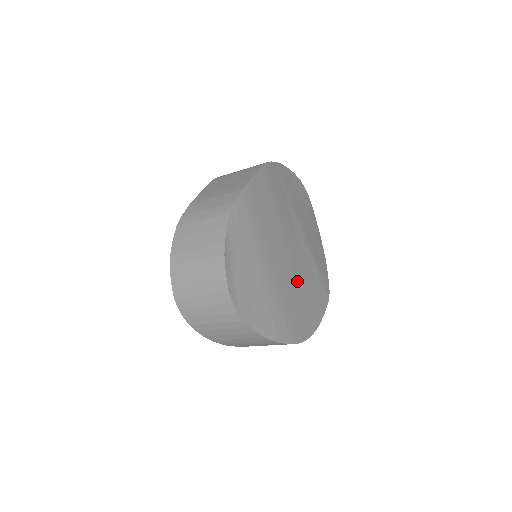
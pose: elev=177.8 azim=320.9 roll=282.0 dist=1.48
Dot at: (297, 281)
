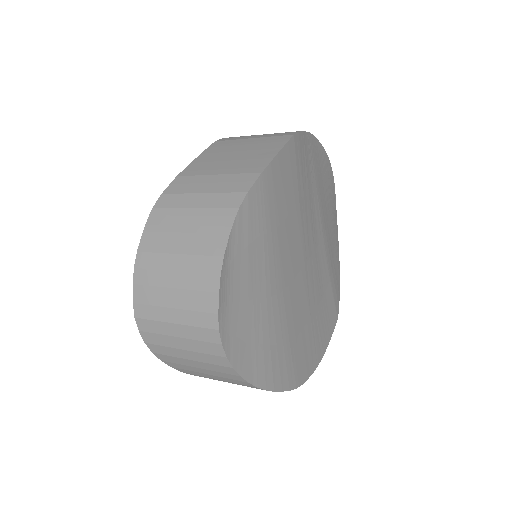
Dot at: (308, 302)
